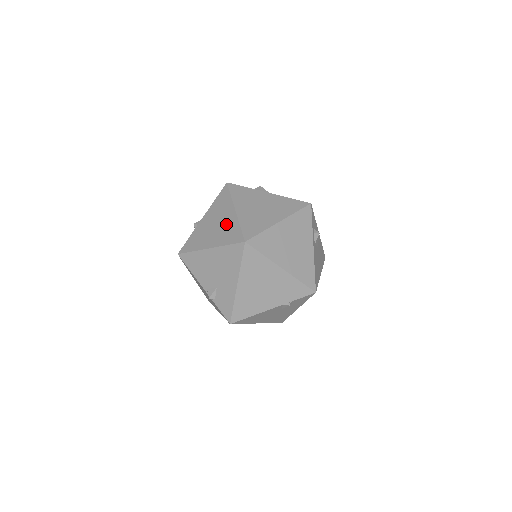
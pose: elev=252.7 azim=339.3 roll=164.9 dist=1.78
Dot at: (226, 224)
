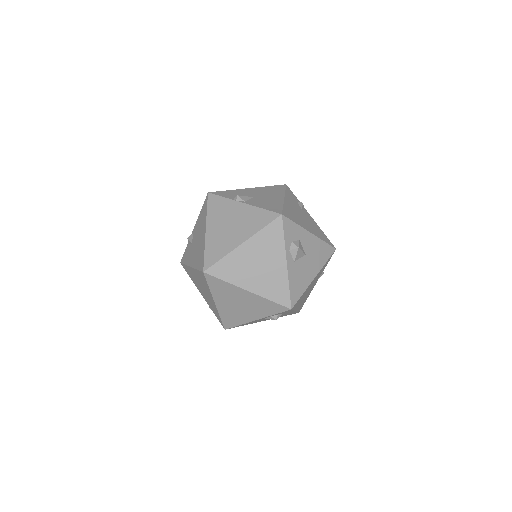
Dot at: (228, 239)
